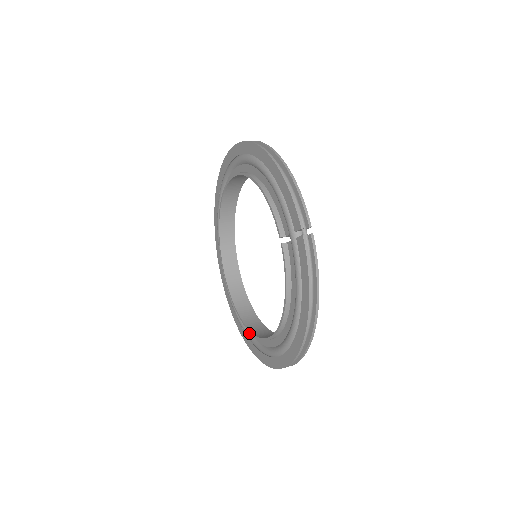
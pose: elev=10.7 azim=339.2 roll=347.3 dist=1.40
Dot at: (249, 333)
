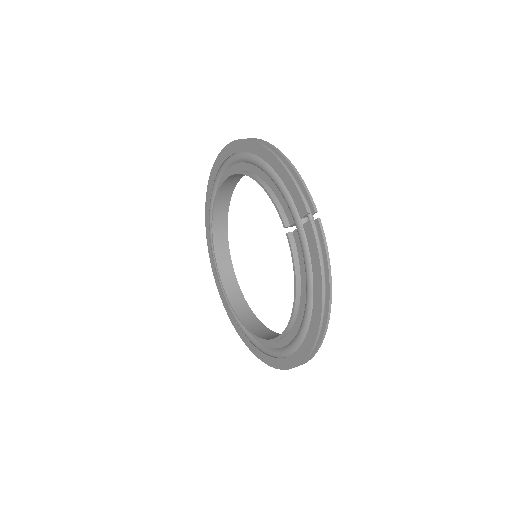
Dot at: (254, 339)
